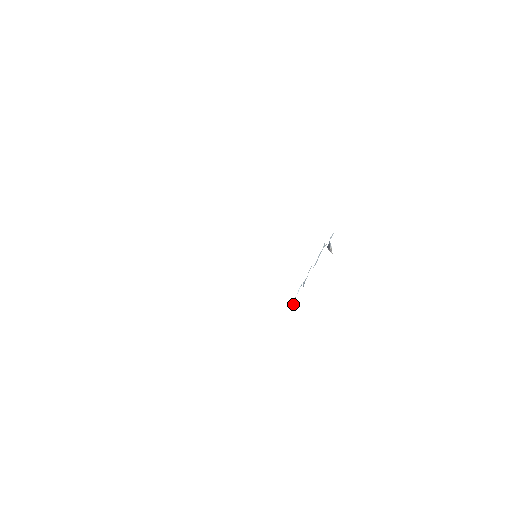
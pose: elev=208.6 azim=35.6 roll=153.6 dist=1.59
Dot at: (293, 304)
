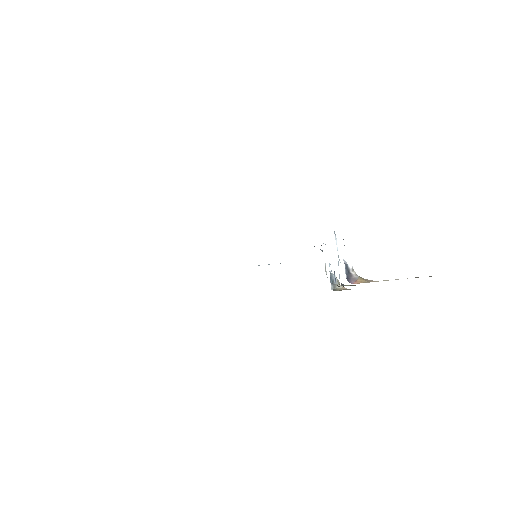
Dot at: (331, 281)
